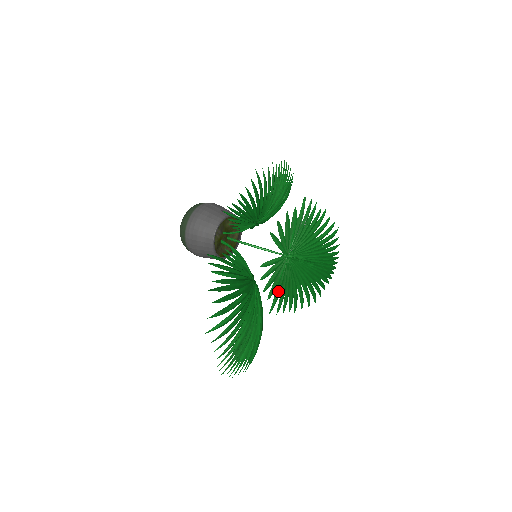
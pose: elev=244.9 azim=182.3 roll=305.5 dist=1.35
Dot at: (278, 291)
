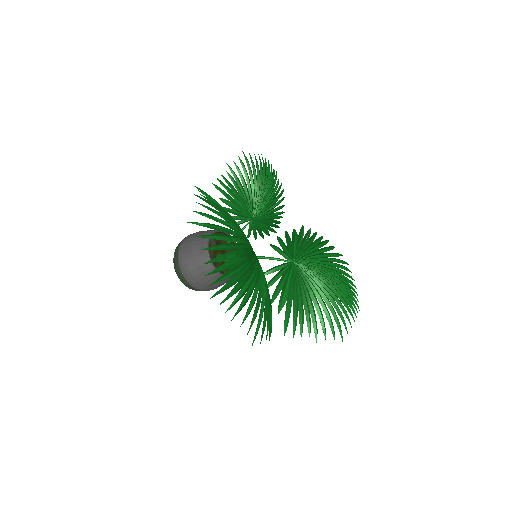
Dot at: (289, 300)
